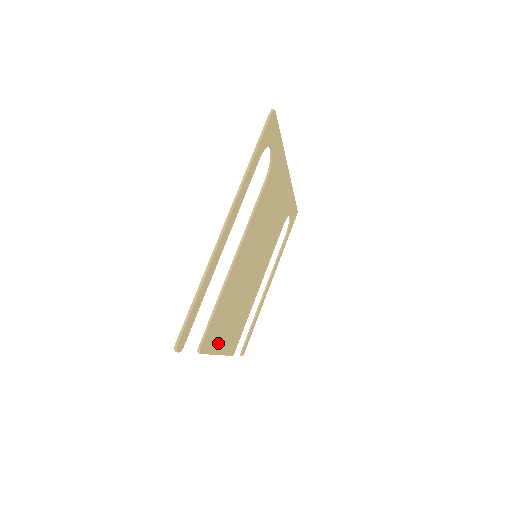
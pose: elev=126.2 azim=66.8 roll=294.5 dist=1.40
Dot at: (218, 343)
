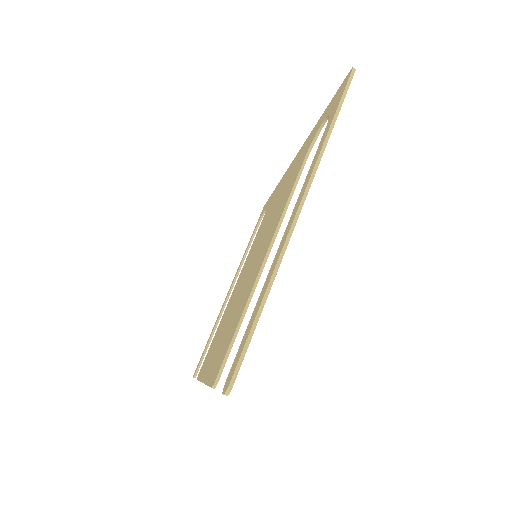
Dot at: occluded
